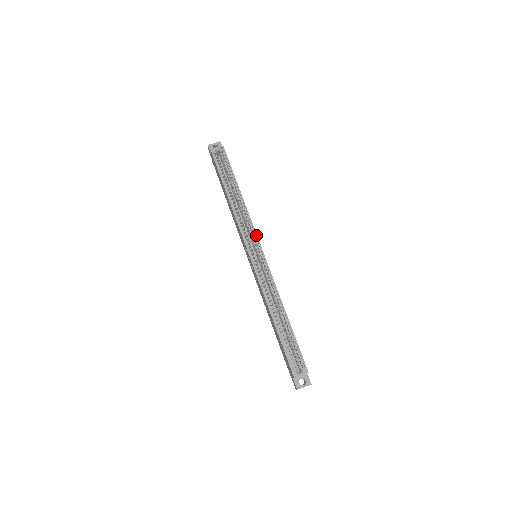
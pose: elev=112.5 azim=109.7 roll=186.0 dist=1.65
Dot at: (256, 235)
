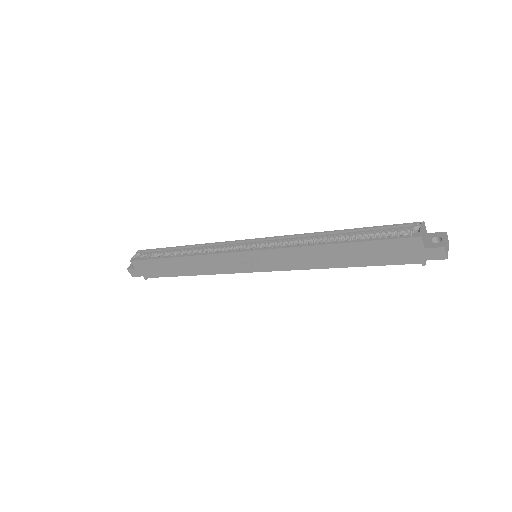
Dot at: (234, 241)
